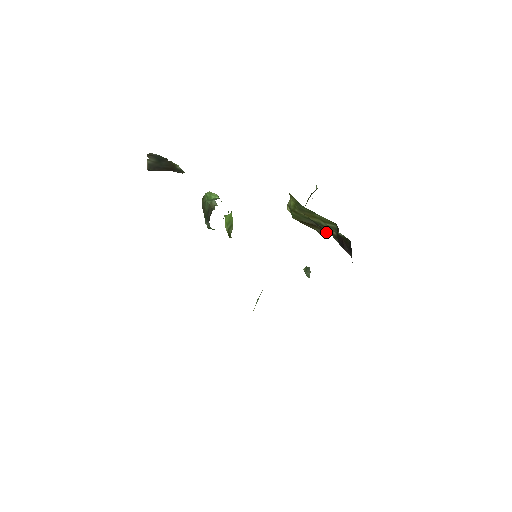
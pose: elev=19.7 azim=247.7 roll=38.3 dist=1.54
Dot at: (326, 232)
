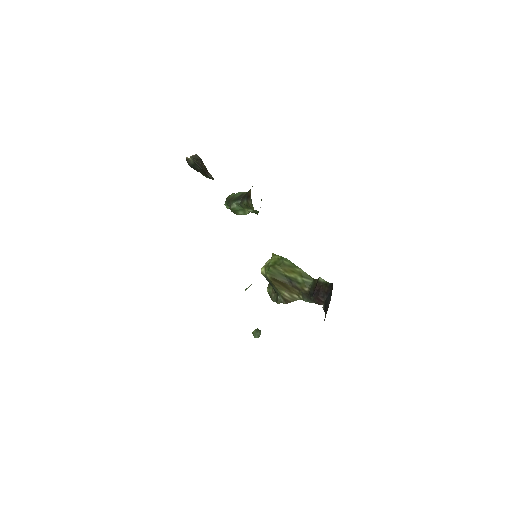
Dot at: (293, 295)
